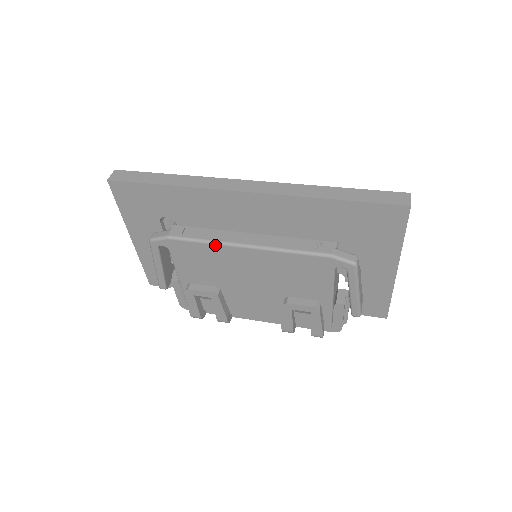
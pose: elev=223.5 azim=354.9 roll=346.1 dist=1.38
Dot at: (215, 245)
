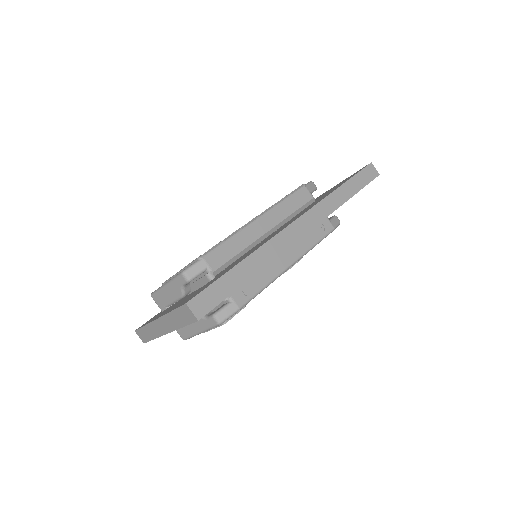
Dot at: occluded
